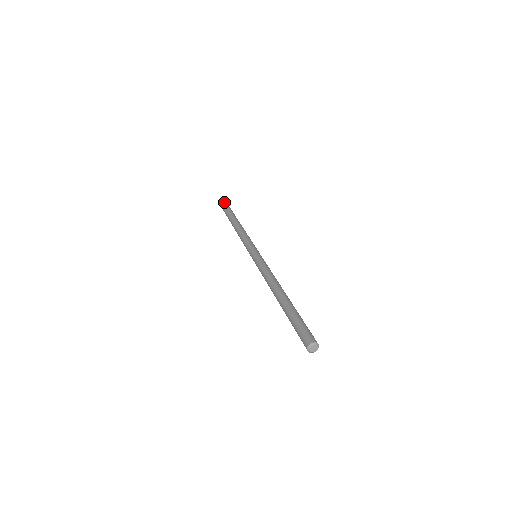
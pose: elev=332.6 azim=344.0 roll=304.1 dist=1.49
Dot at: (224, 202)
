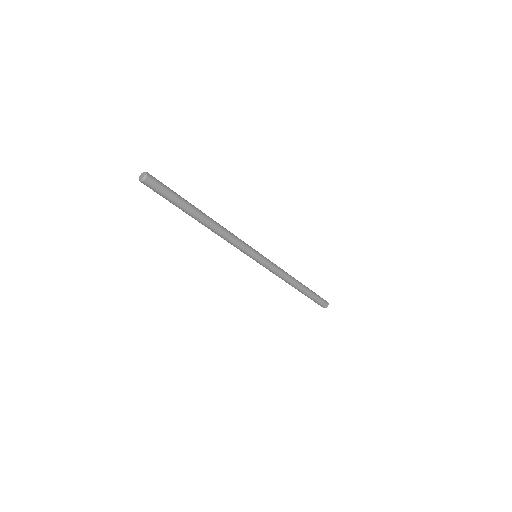
Dot at: occluded
